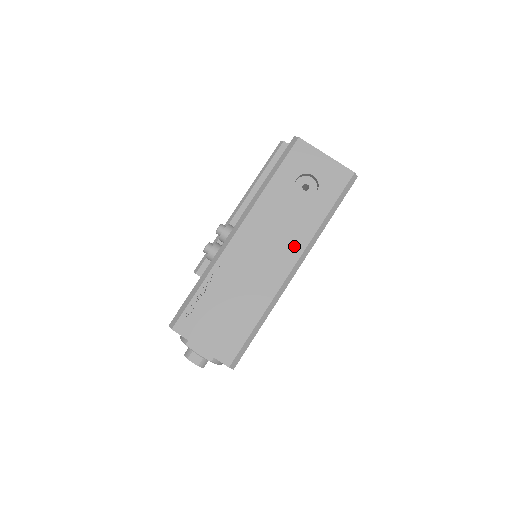
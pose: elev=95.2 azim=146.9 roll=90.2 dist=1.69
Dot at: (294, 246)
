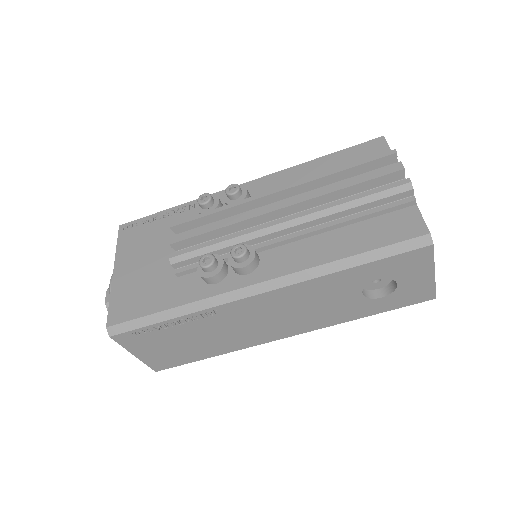
Dot at: (307, 325)
